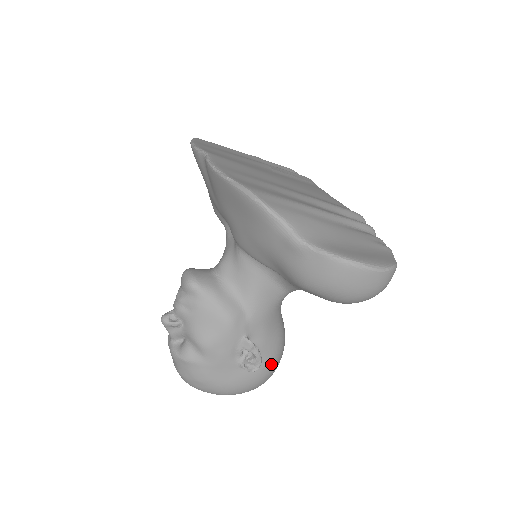
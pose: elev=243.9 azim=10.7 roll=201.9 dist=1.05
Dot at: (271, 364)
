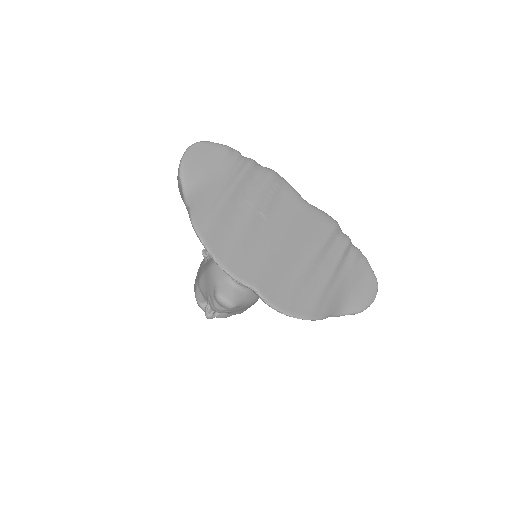
Dot at: occluded
